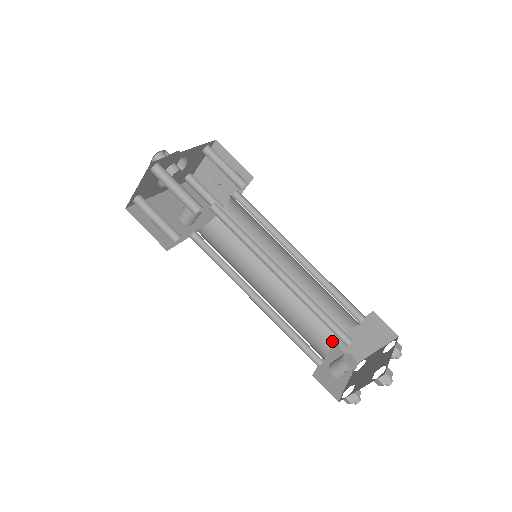
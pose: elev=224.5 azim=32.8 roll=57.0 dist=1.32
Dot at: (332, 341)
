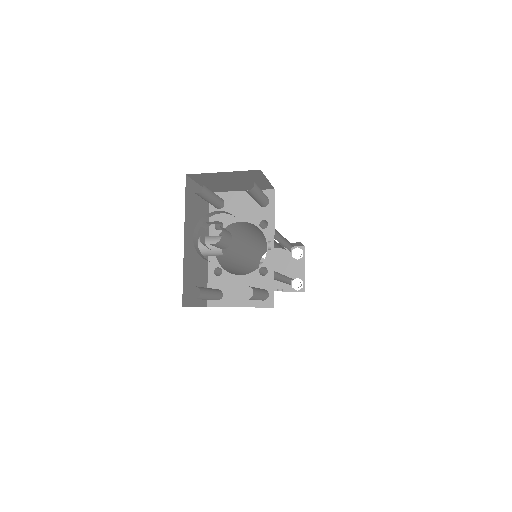
Dot at: (262, 255)
